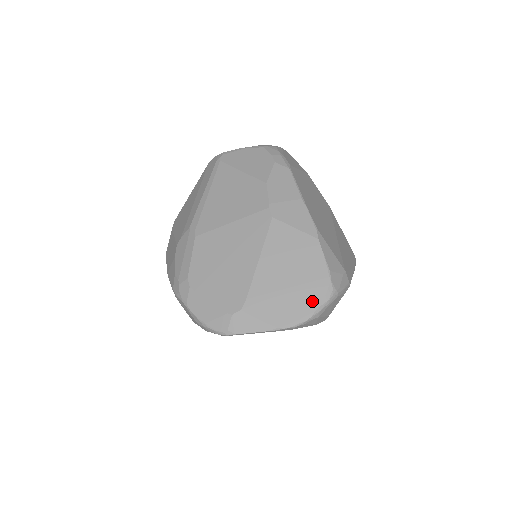
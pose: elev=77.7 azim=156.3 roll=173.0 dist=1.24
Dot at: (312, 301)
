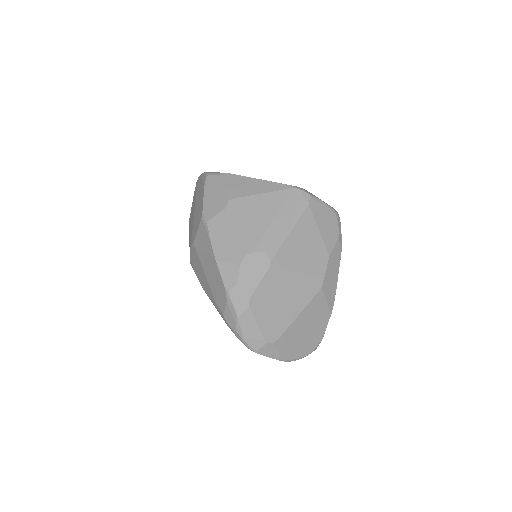
Dot at: (307, 351)
